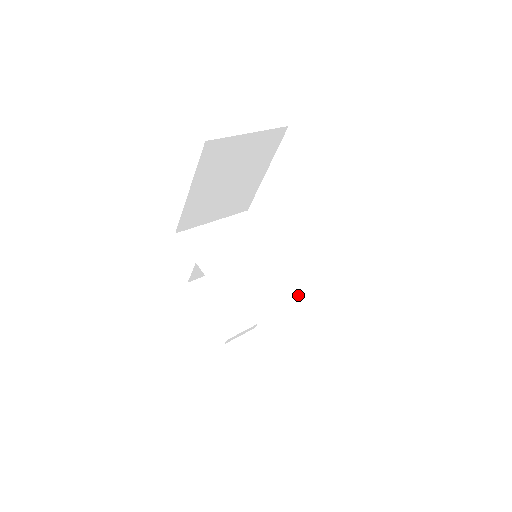
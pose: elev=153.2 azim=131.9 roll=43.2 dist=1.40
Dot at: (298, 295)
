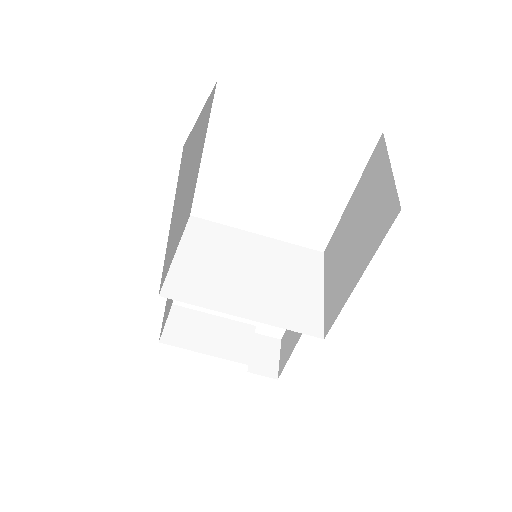
Dot at: (318, 266)
